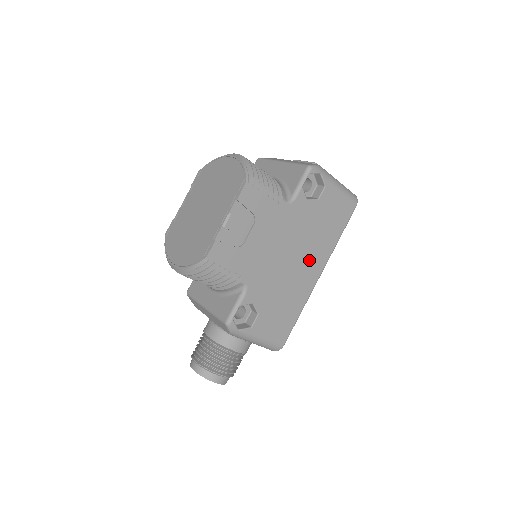
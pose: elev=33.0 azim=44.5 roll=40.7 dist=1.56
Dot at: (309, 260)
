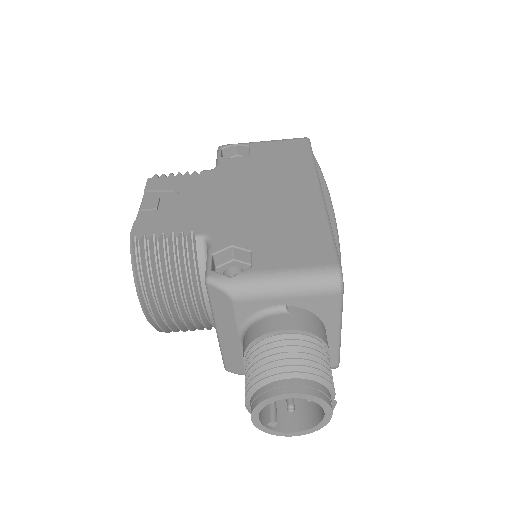
Dot at: (286, 187)
